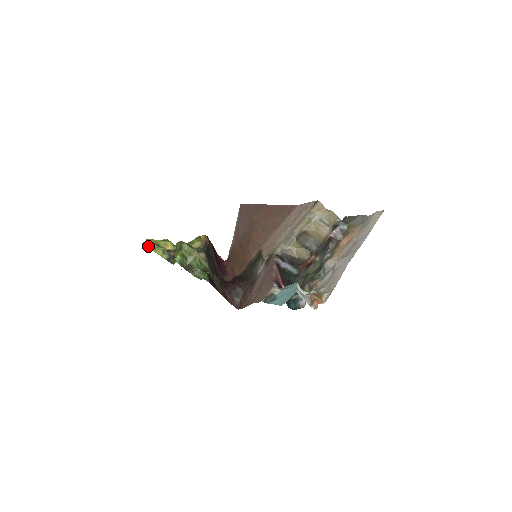
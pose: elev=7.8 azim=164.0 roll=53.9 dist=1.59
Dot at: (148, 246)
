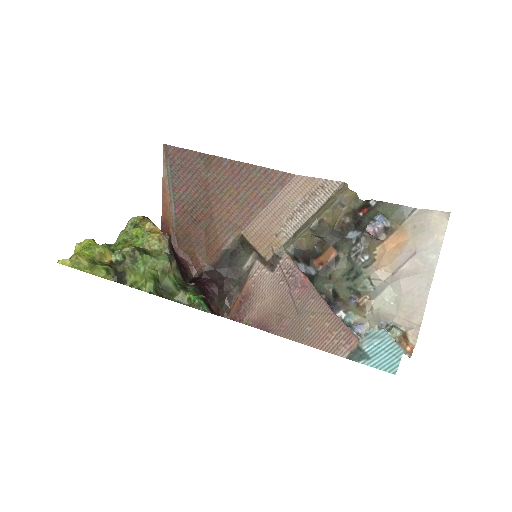
Dot at: (75, 267)
